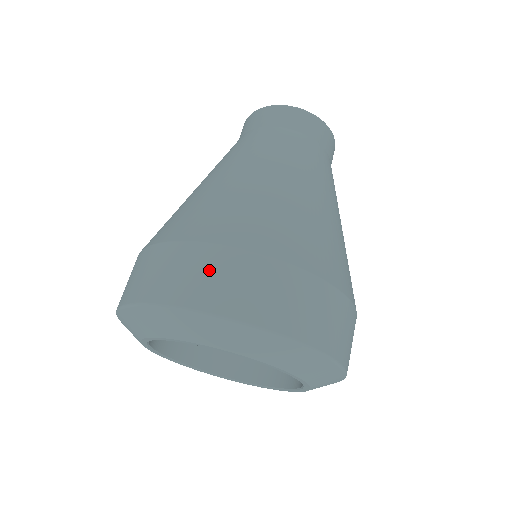
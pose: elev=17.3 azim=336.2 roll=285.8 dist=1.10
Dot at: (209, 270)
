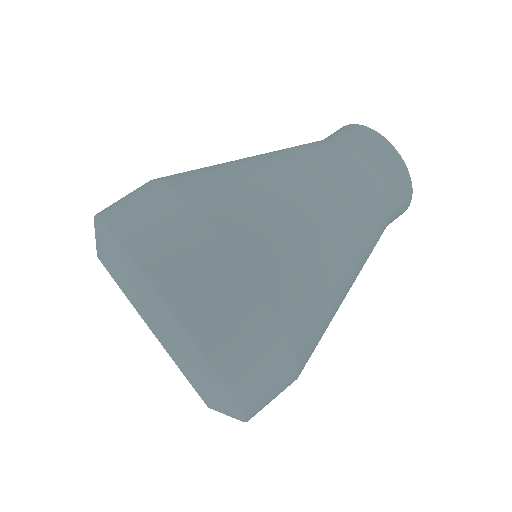
Dot at: (174, 234)
